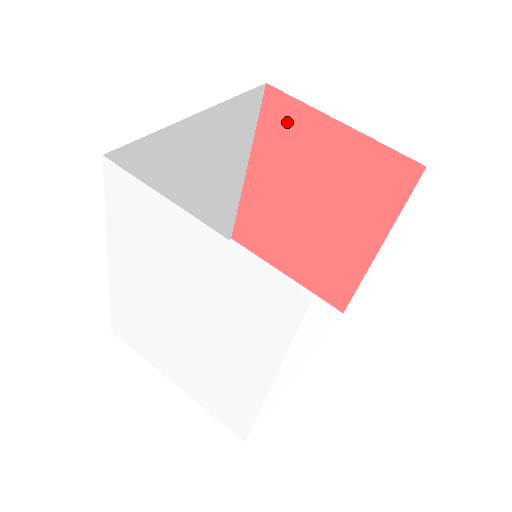
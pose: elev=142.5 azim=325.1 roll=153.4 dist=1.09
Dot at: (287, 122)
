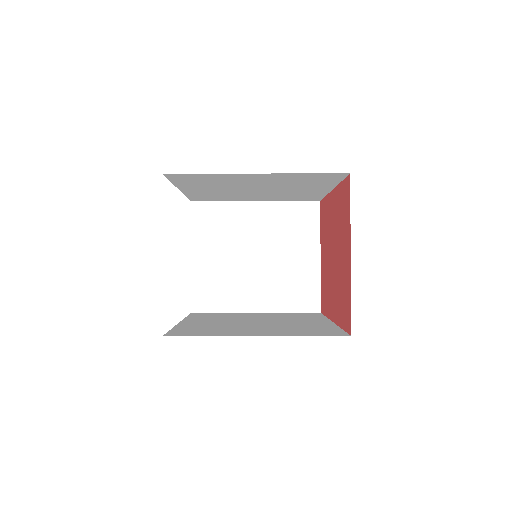
Dot at: (345, 207)
